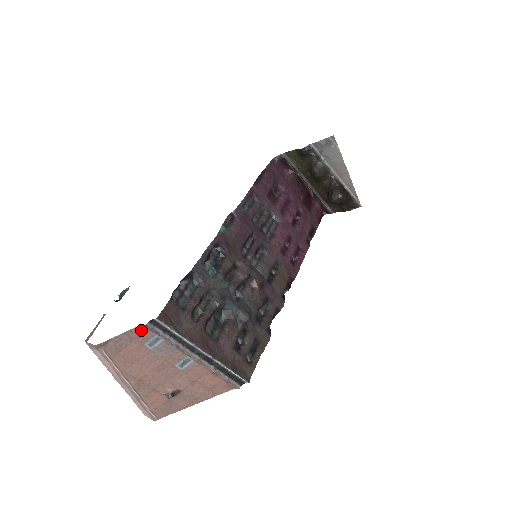
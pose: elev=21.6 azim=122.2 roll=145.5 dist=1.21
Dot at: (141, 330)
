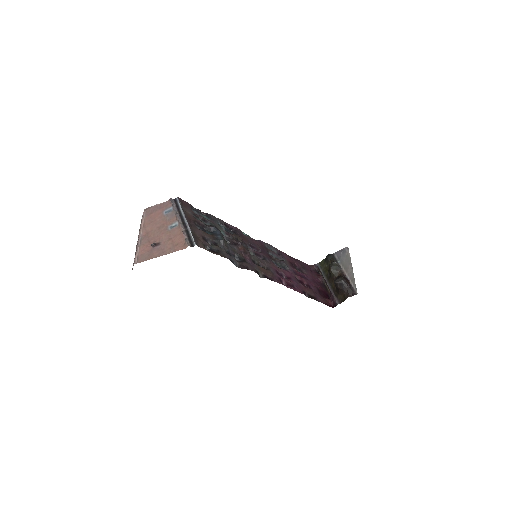
Dot at: (167, 203)
